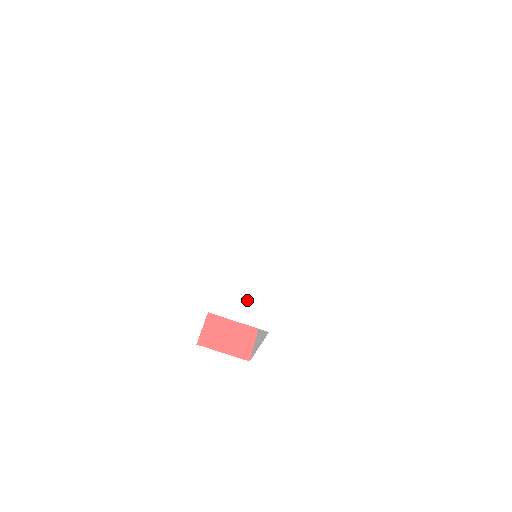
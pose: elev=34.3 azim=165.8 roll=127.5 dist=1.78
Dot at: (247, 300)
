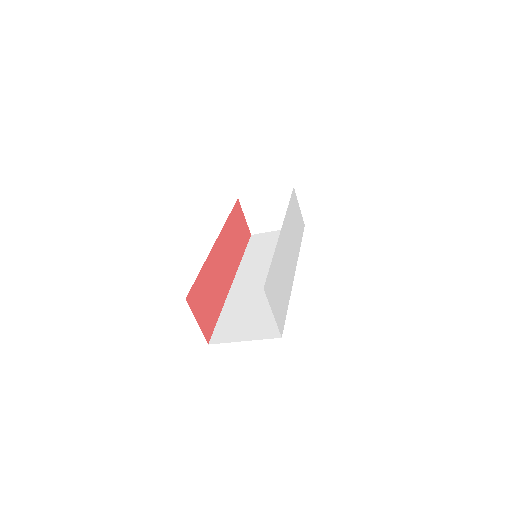
Dot at: (278, 298)
